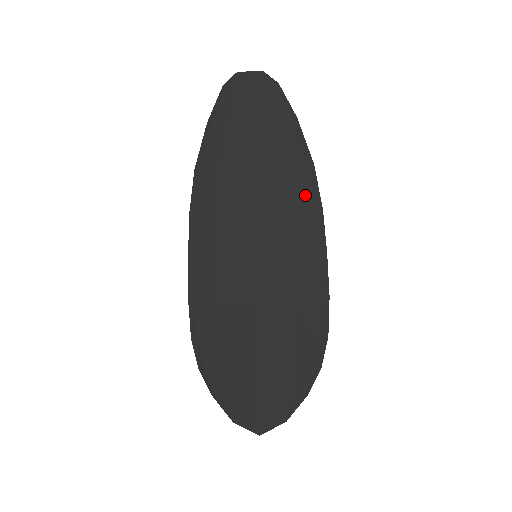
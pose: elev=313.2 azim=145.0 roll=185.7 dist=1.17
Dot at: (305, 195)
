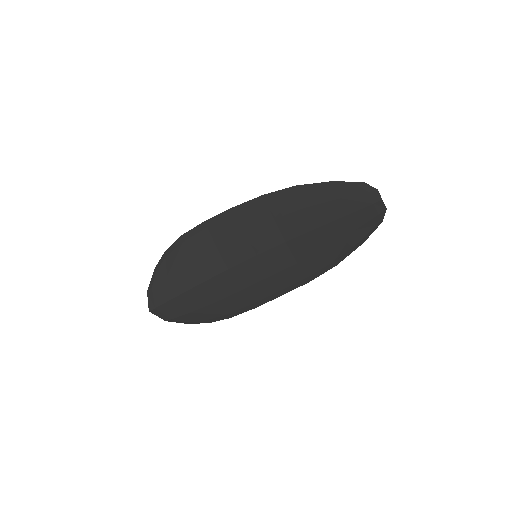
Dot at: (312, 269)
